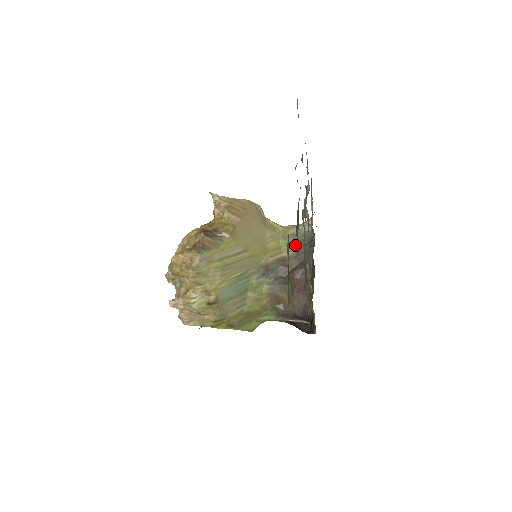
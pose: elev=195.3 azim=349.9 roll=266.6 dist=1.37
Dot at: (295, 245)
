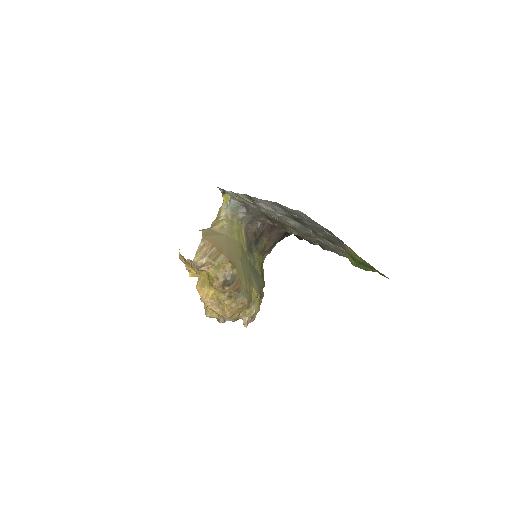
Dot at: (241, 219)
